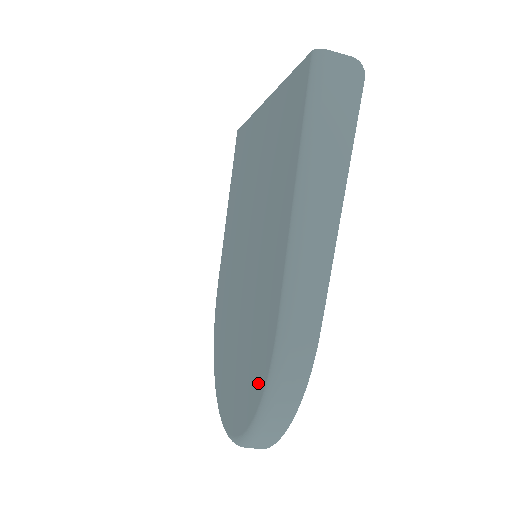
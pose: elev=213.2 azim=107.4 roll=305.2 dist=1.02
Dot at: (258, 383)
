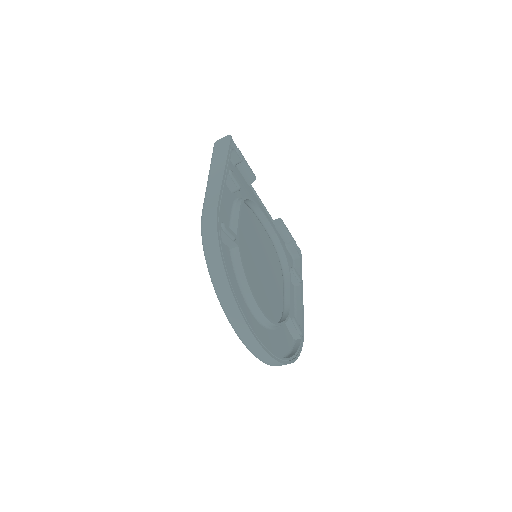
Dot at: occluded
